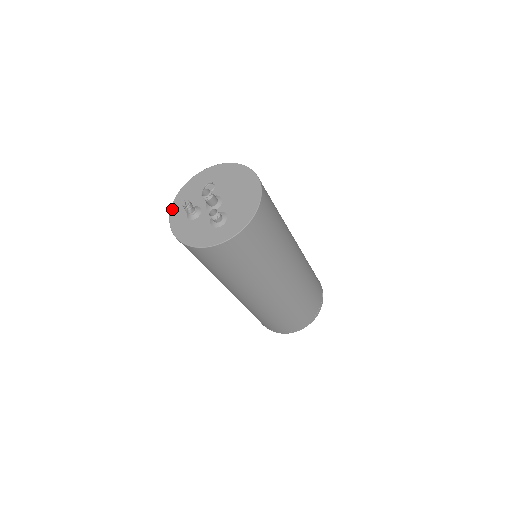
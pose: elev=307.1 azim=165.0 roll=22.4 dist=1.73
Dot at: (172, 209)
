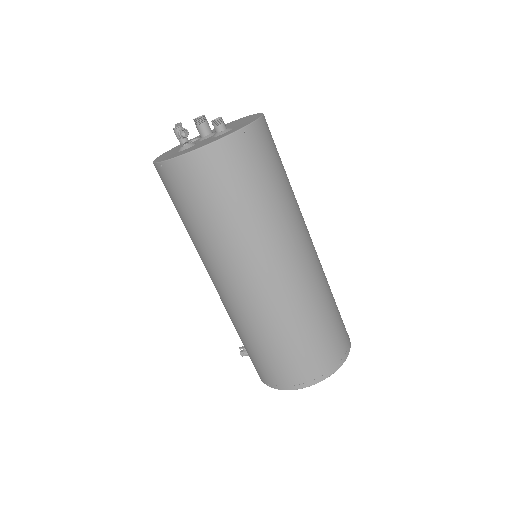
Dot at: (155, 161)
